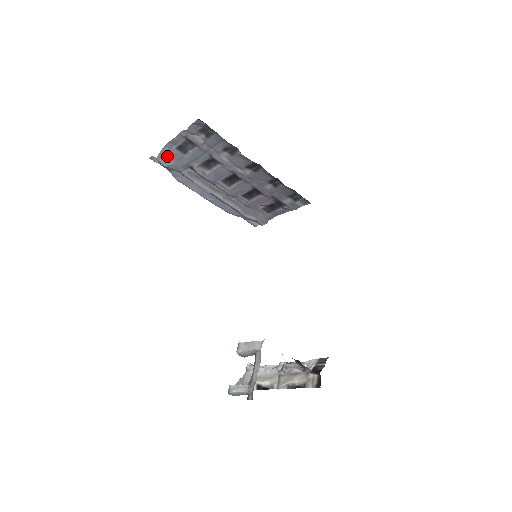
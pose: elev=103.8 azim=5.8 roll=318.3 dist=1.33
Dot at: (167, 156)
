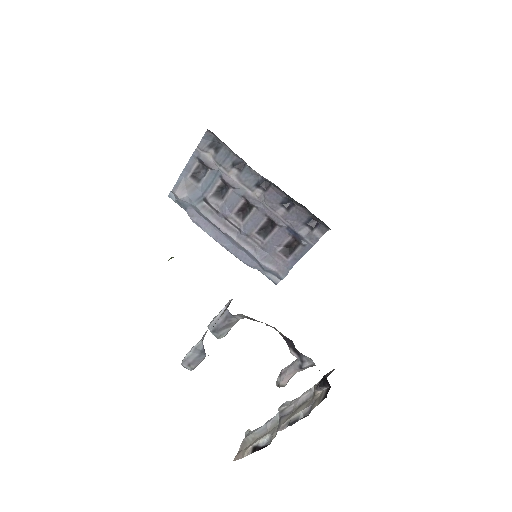
Dot at: (182, 187)
